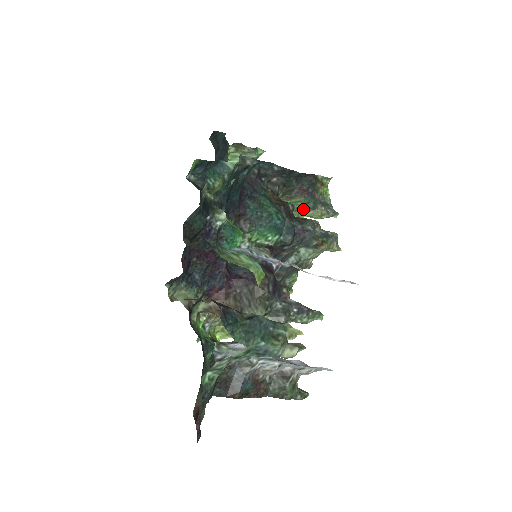
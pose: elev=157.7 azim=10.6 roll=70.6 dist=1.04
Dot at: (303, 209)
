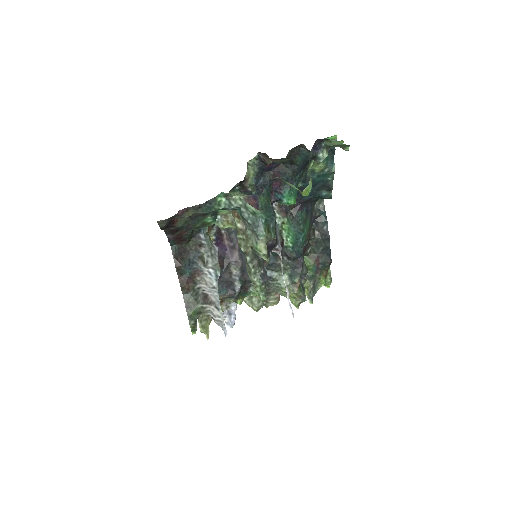
Dot at: occluded
